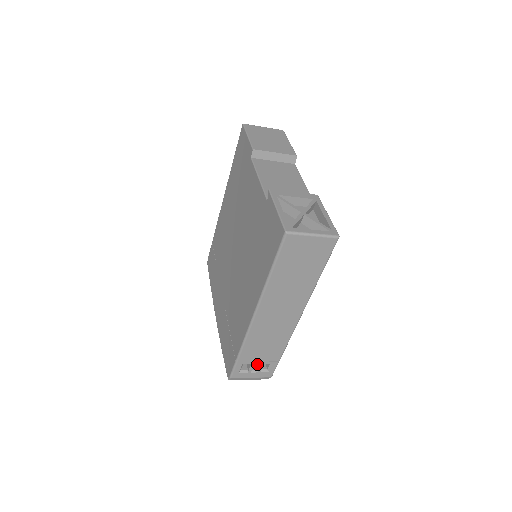
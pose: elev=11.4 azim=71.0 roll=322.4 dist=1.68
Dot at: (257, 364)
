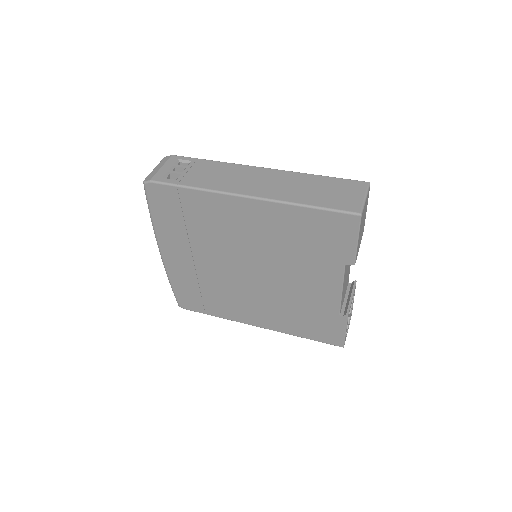
Dot at: occluded
